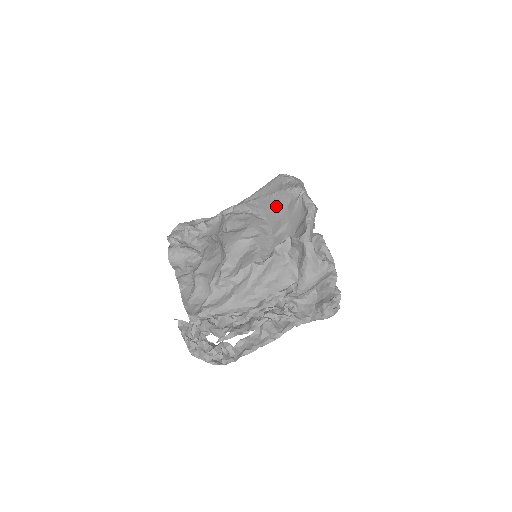
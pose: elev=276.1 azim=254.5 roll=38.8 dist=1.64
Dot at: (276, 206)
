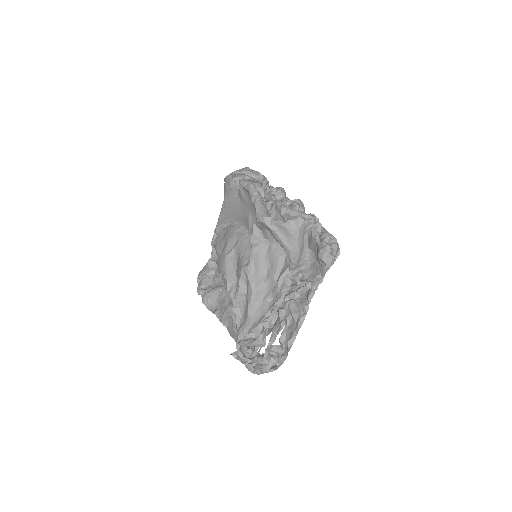
Dot at: (234, 207)
